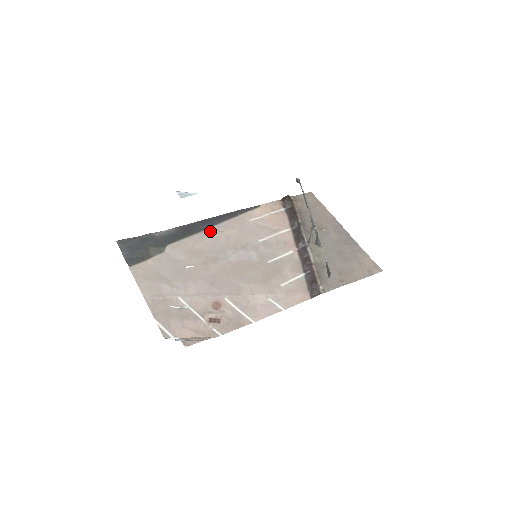
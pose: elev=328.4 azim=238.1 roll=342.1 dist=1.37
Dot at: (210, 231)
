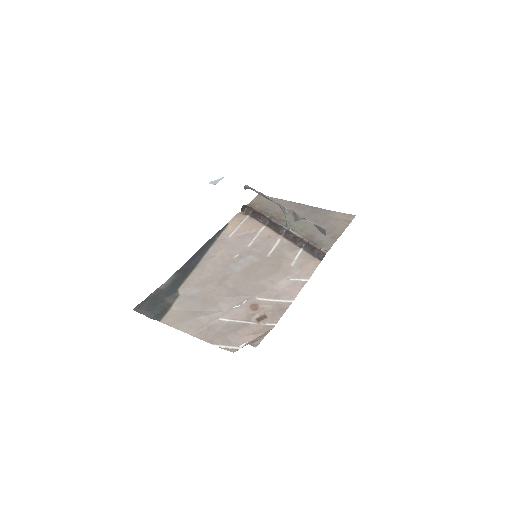
Dot at: (204, 261)
